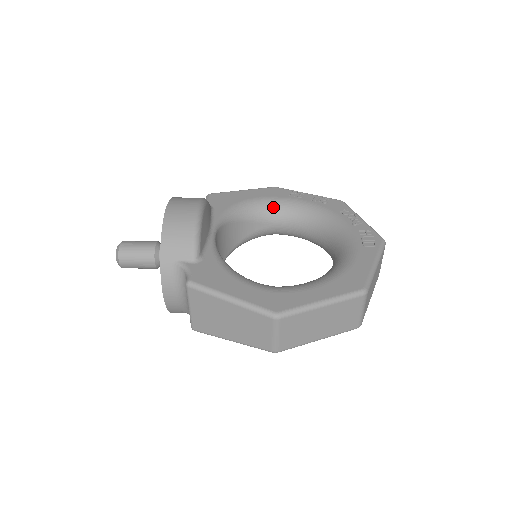
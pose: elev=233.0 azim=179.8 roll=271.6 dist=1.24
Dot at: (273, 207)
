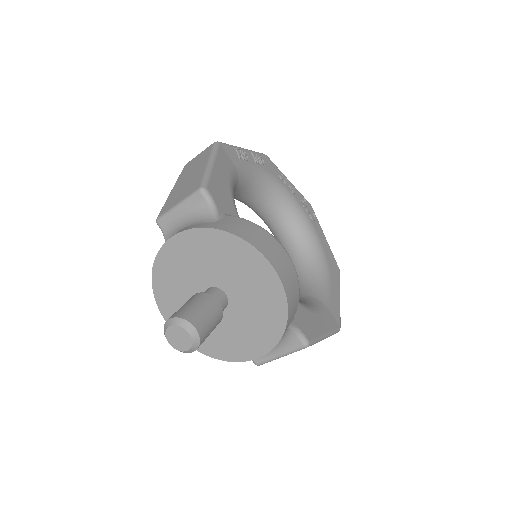
Dot at: (238, 181)
